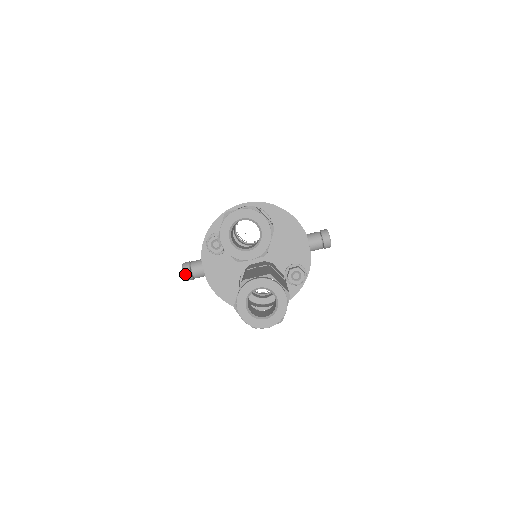
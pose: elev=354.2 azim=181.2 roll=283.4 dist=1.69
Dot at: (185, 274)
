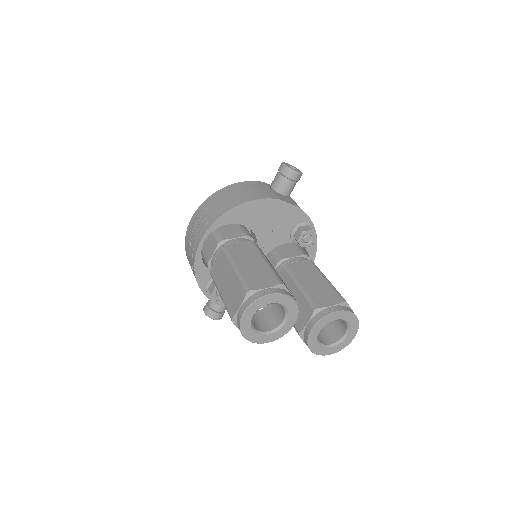
Dot at: (217, 319)
